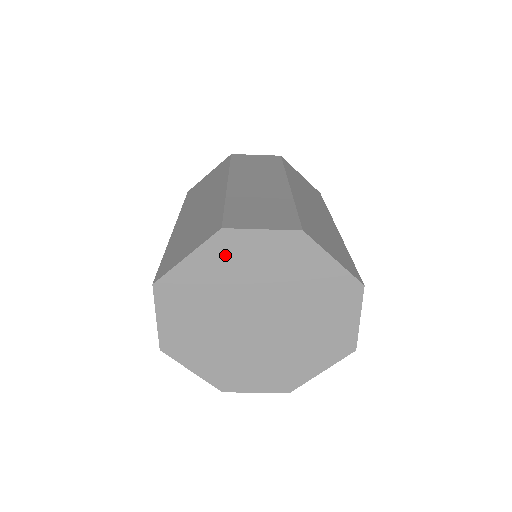
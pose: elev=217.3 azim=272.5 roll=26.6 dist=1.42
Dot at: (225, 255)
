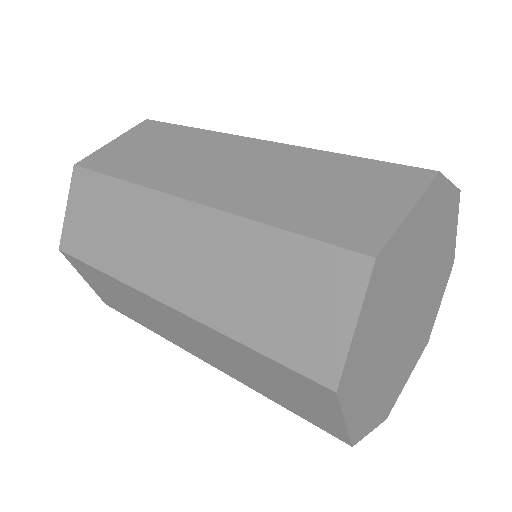
Dot at: (427, 213)
